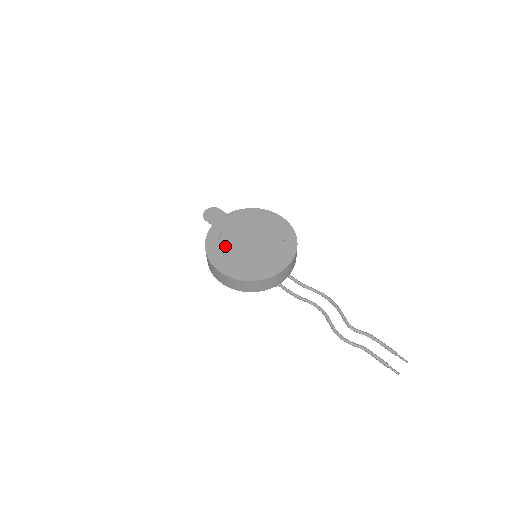
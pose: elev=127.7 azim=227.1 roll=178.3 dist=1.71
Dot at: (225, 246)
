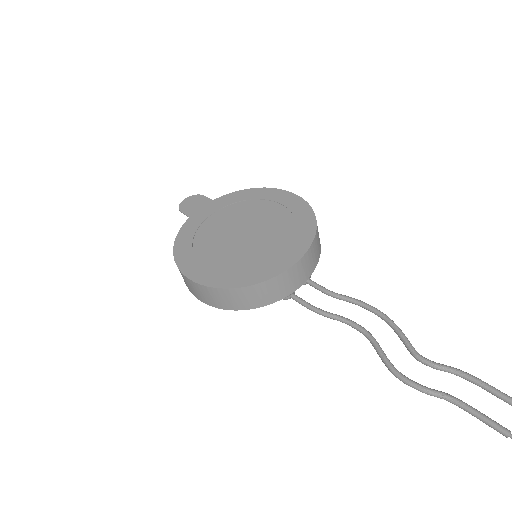
Dot at: (203, 242)
